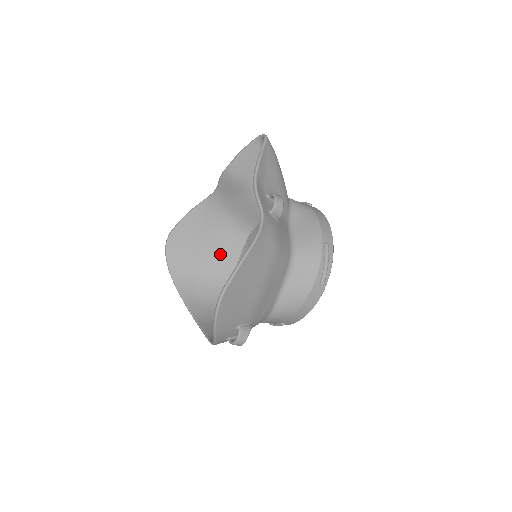
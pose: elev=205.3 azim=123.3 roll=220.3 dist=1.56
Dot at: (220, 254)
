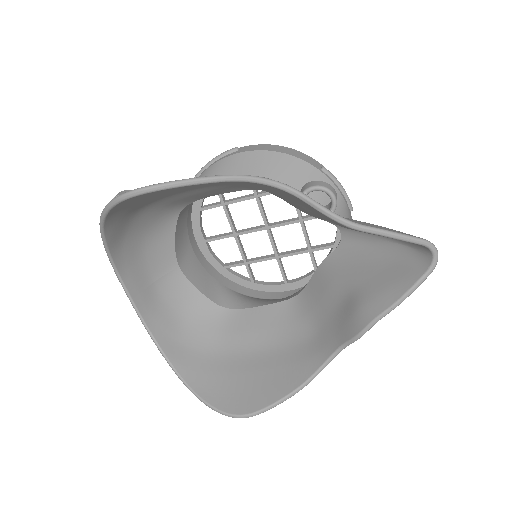
Dot at: (195, 193)
